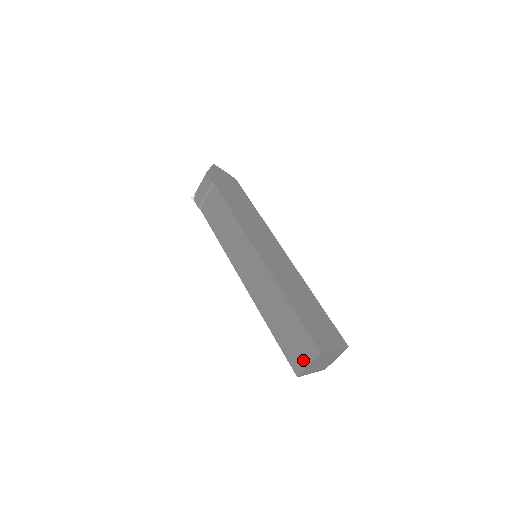
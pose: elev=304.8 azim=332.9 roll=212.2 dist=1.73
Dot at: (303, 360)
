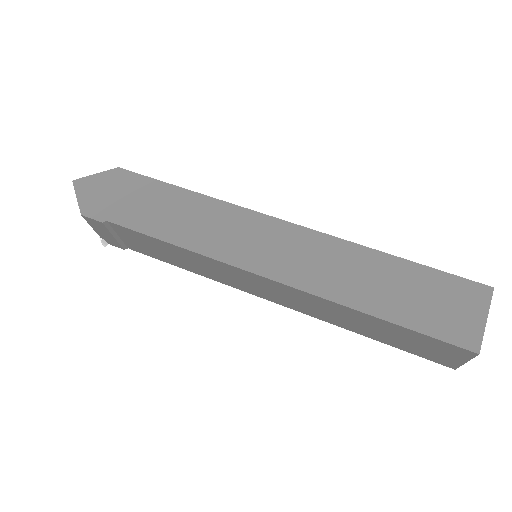
Dot at: (451, 359)
